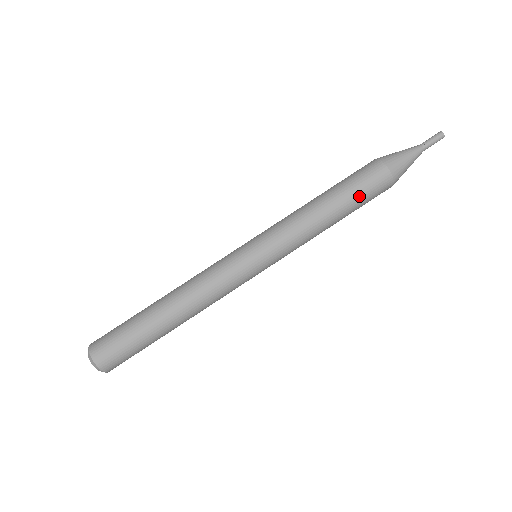
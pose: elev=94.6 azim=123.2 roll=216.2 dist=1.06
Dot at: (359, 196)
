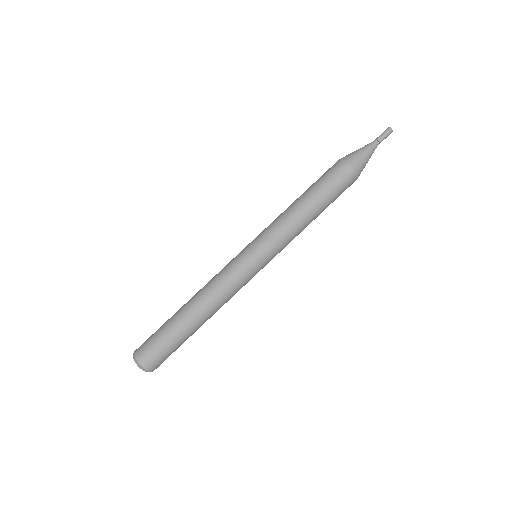
Dot at: (334, 198)
